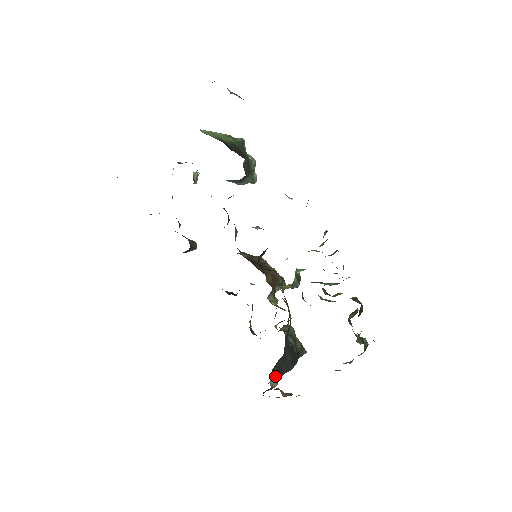
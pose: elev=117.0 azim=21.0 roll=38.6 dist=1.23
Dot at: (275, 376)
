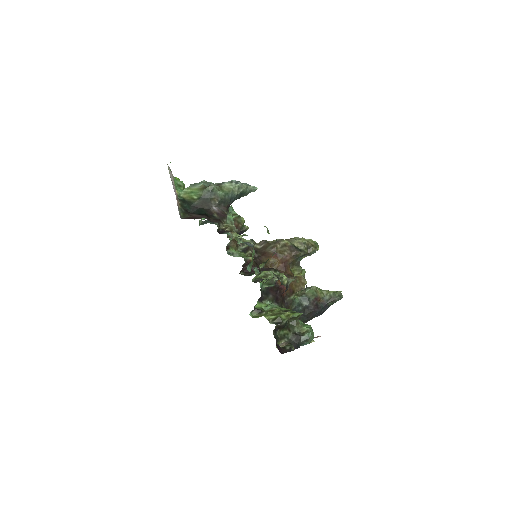
Dot at: occluded
